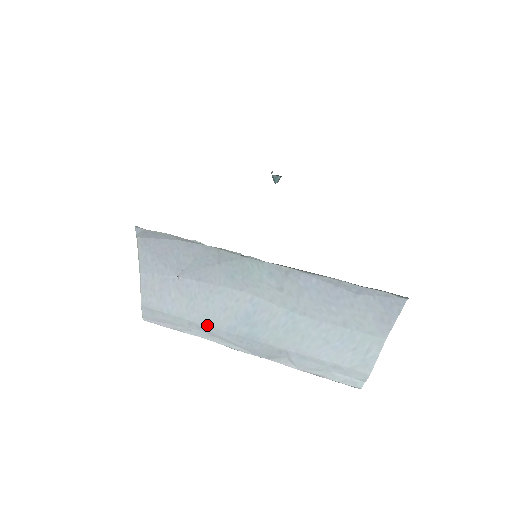
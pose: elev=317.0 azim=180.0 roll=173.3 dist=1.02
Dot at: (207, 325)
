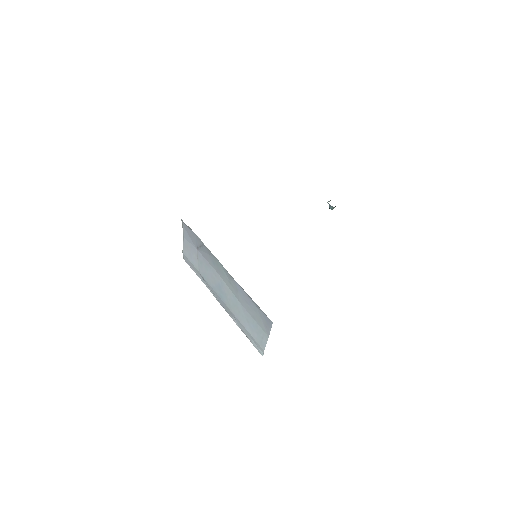
Dot at: (205, 279)
